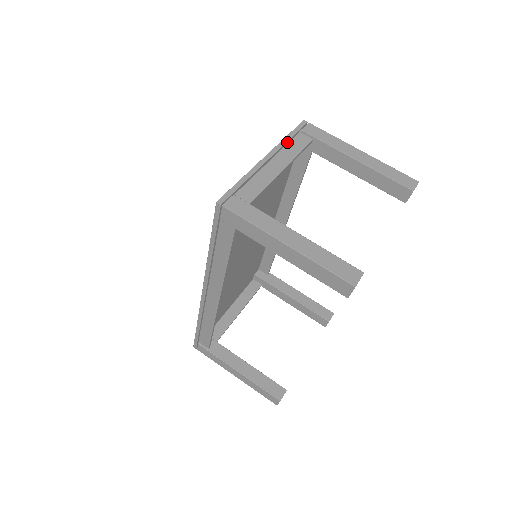
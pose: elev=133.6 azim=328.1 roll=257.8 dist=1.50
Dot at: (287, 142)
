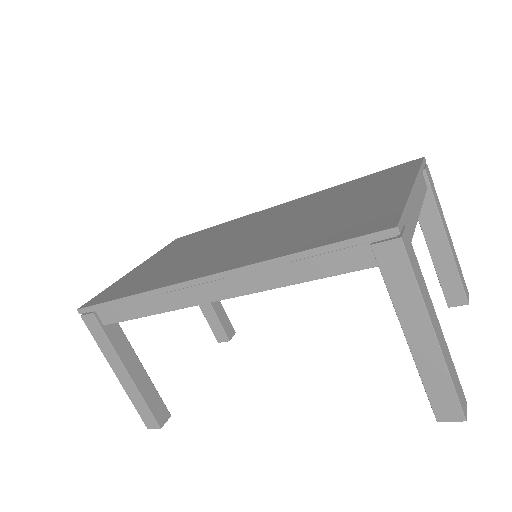
Dot at: occluded
